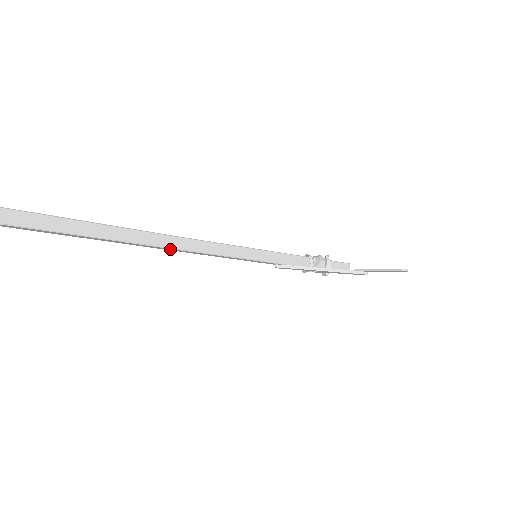
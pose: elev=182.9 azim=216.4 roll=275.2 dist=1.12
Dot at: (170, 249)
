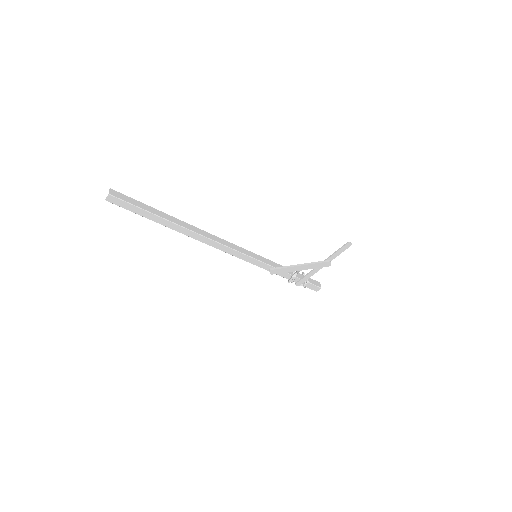
Dot at: (203, 239)
